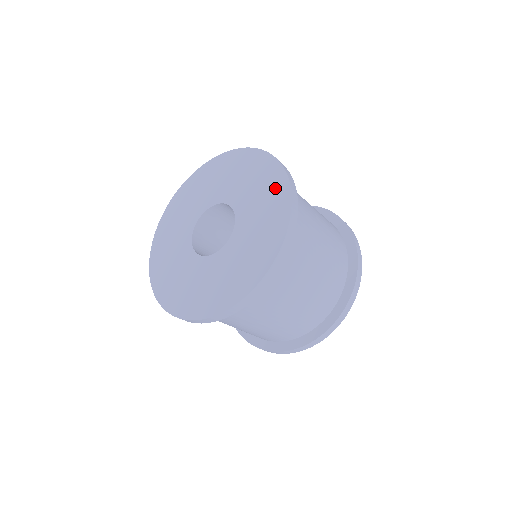
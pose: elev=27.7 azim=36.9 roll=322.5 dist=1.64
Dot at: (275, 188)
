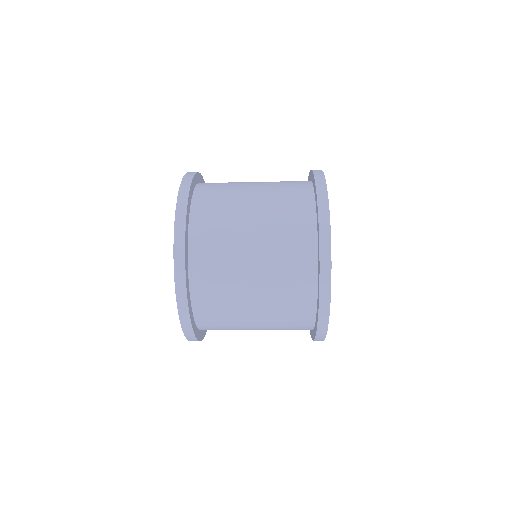
Dot at: occluded
